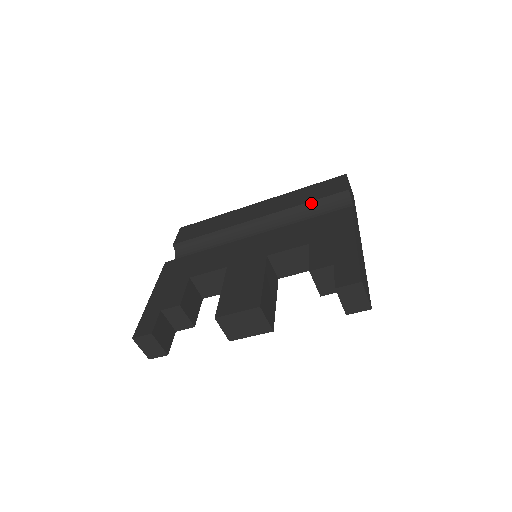
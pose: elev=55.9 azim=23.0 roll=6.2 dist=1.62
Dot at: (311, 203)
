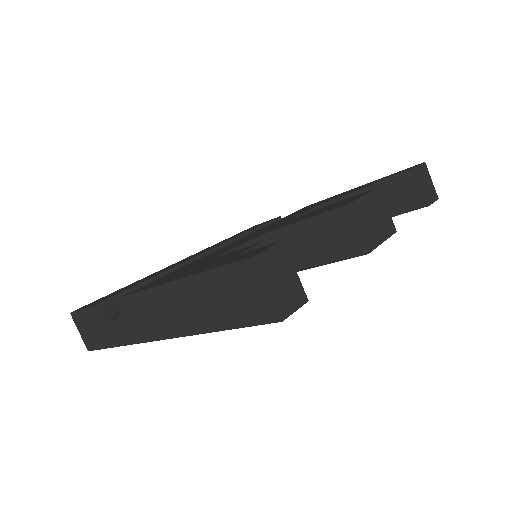
Dot at: (256, 230)
